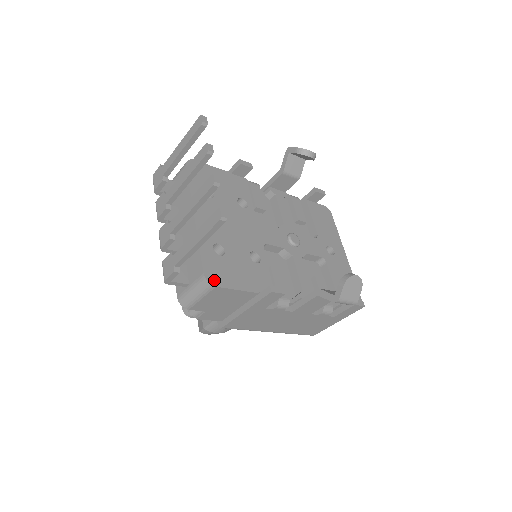
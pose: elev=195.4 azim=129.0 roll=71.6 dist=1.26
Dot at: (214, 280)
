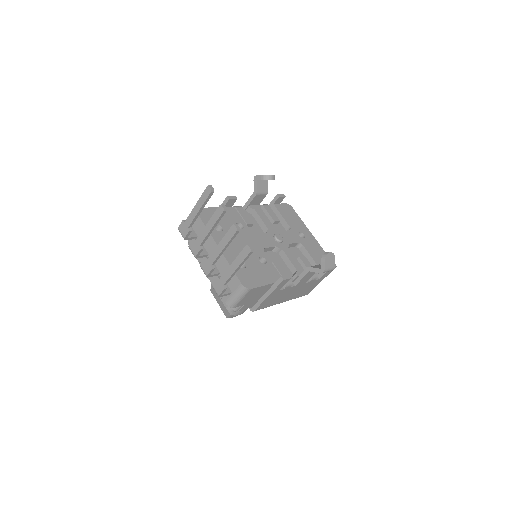
Dot at: (248, 285)
